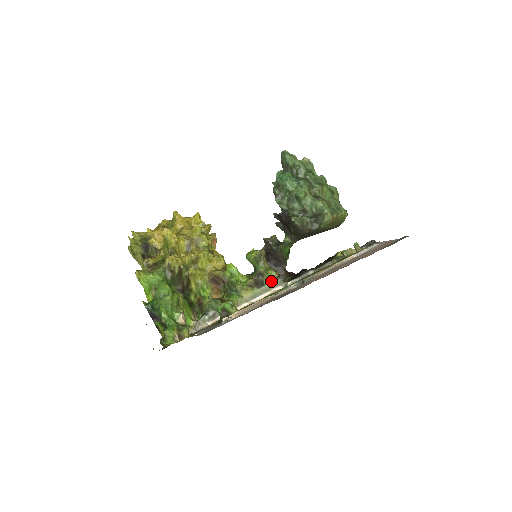
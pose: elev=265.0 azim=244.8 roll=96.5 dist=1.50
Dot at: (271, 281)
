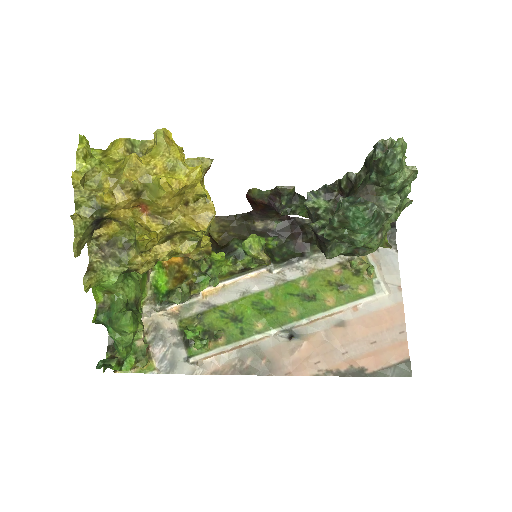
Dot at: (257, 267)
